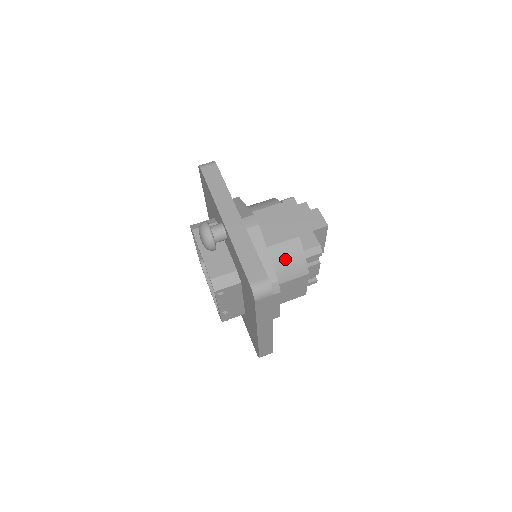
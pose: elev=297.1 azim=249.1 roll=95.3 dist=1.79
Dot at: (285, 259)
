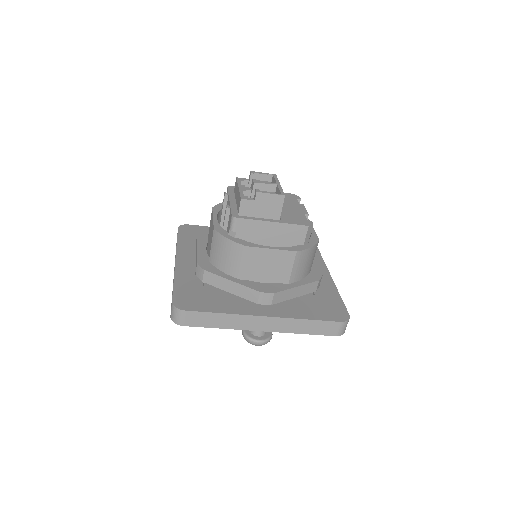
Dot at: (304, 267)
